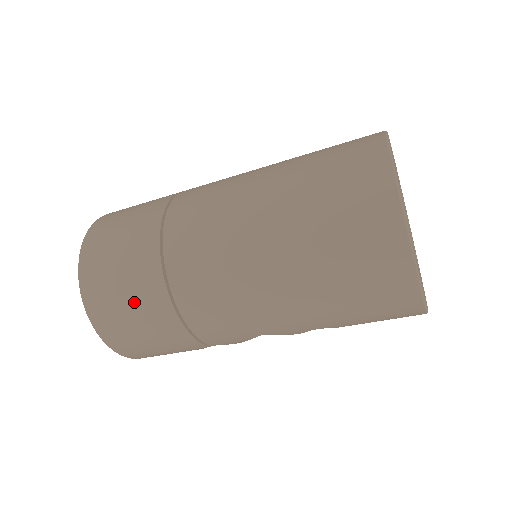
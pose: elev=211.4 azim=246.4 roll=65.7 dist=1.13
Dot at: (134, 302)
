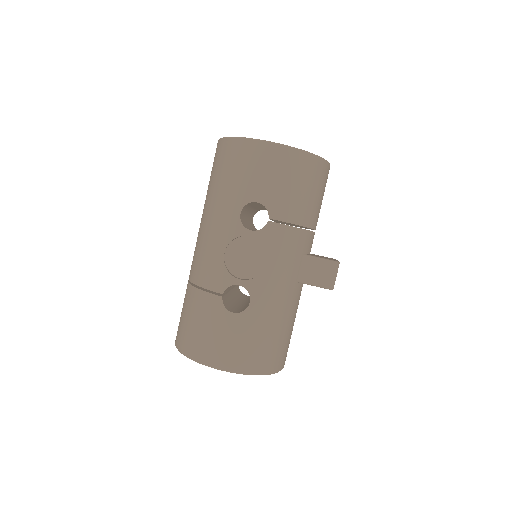
Dot at: (183, 308)
